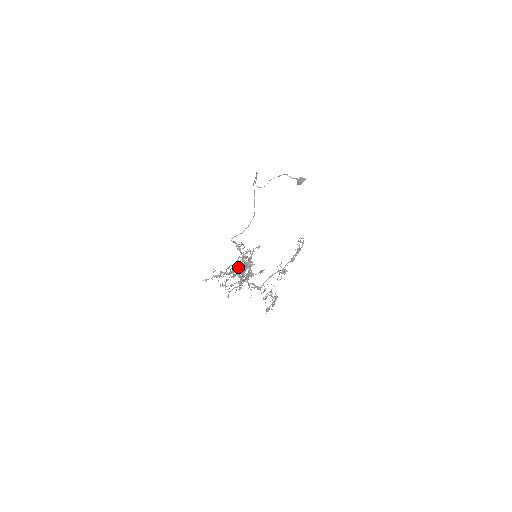
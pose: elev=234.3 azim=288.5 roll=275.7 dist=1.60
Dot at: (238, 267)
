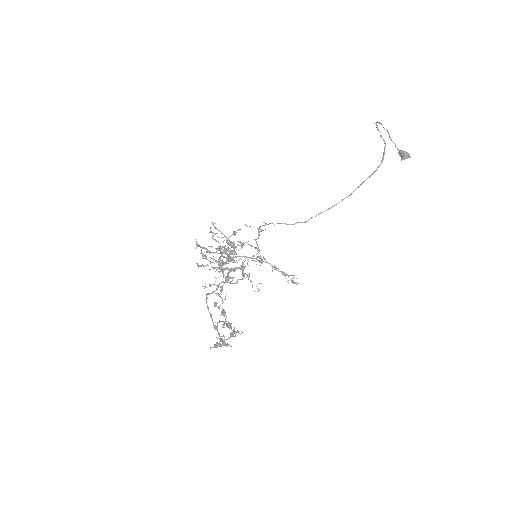
Dot at: (234, 247)
